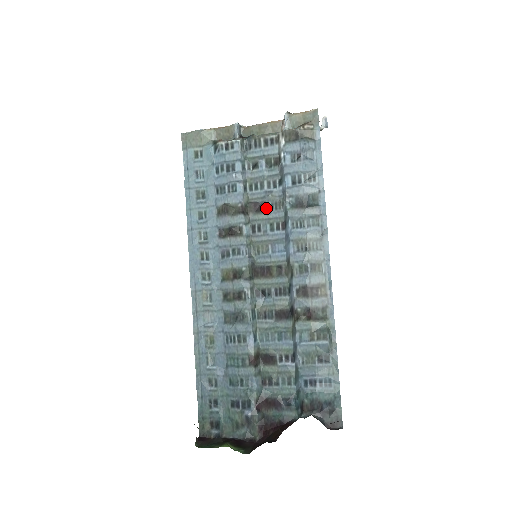
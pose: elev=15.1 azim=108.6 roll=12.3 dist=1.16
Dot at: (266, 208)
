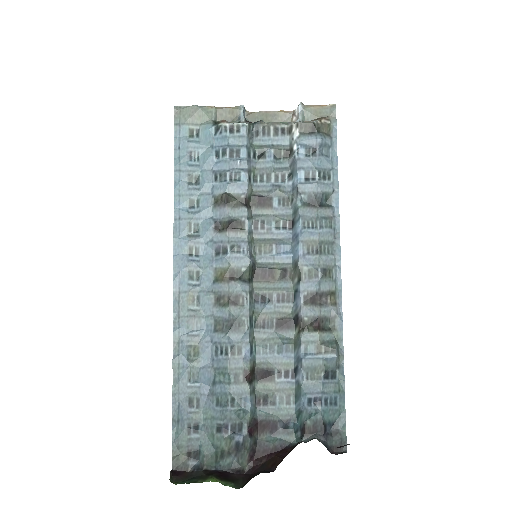
Dot at: (272, 203)
